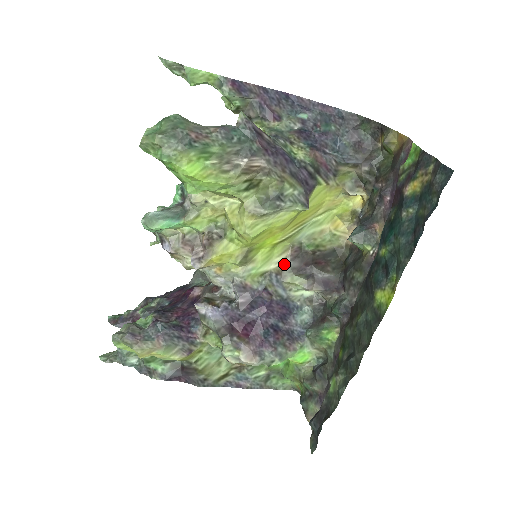
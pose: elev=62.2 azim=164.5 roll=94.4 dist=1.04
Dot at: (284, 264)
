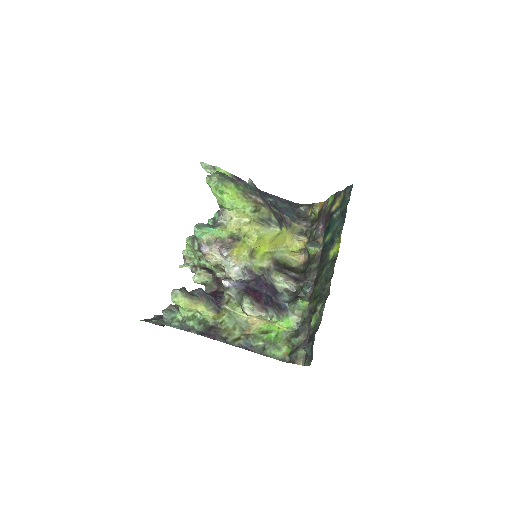
Dot at: (270, 266)
